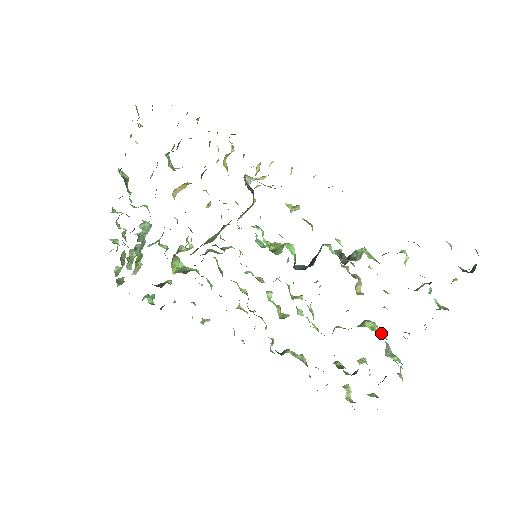
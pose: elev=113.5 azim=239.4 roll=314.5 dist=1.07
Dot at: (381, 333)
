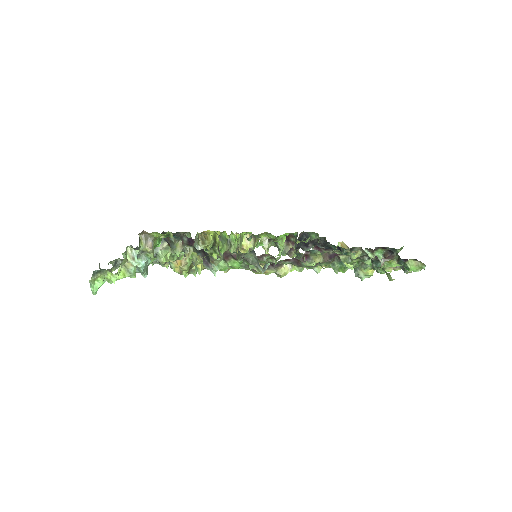
Dot at: occluded
